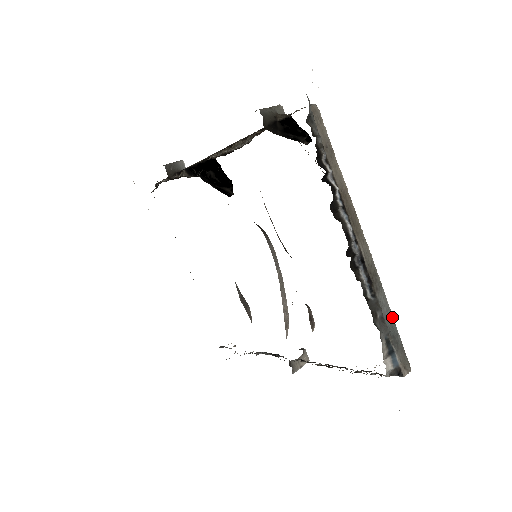
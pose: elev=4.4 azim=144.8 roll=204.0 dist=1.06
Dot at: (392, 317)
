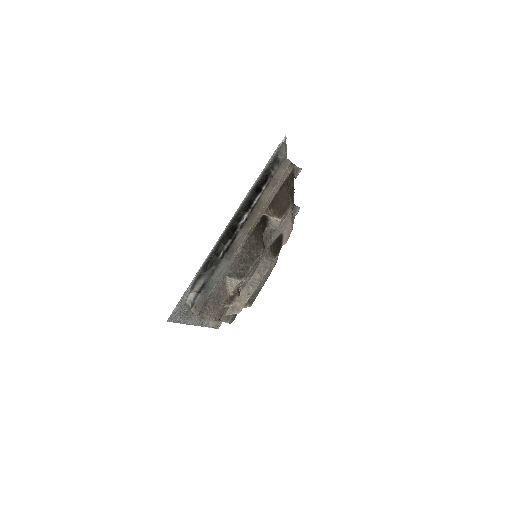
Dot at: (218, 279)
